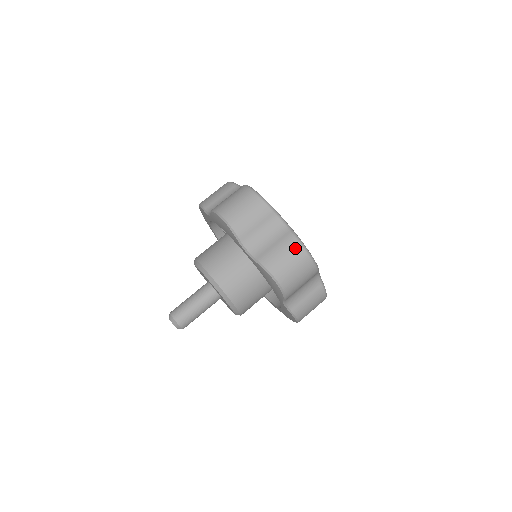
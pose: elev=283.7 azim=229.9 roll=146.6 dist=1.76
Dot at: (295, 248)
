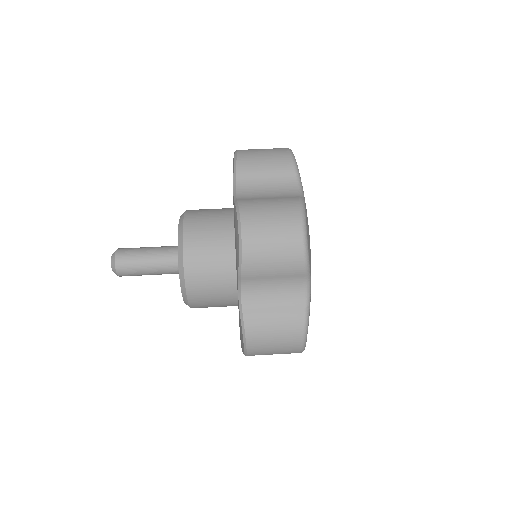
Dot at: (294, 332)
